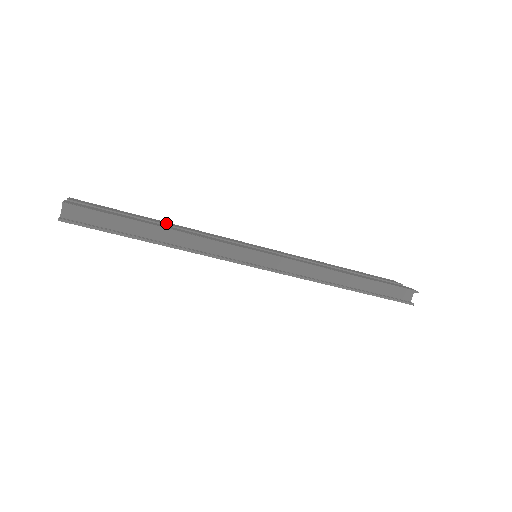
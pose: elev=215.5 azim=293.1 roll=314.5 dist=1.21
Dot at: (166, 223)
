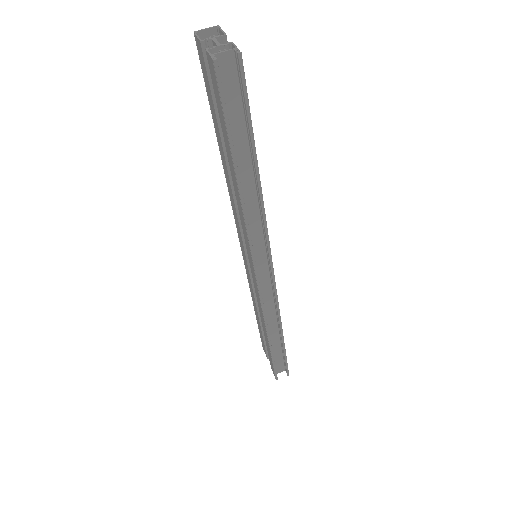
Dot at: occluded
